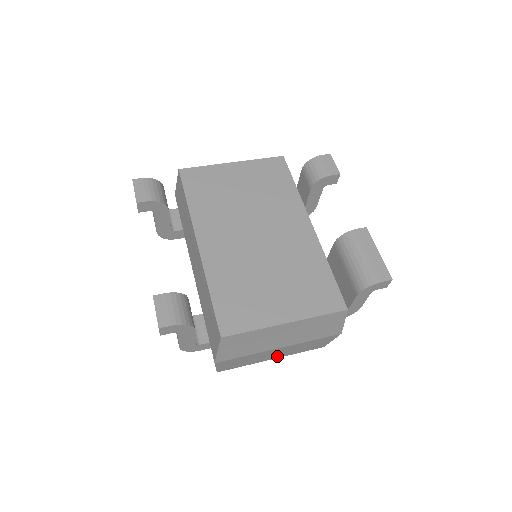
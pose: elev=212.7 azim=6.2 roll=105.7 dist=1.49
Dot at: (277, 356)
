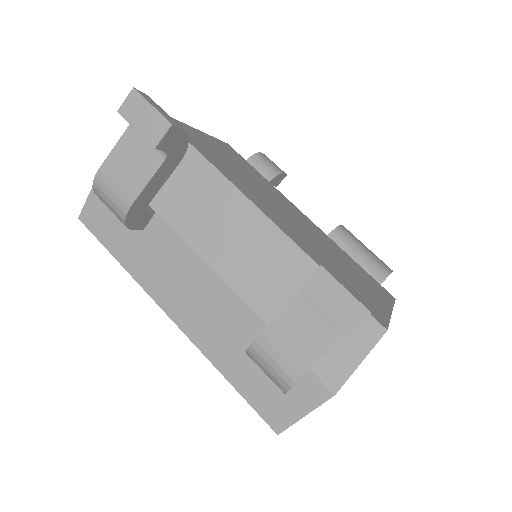
Dot at: occluded
